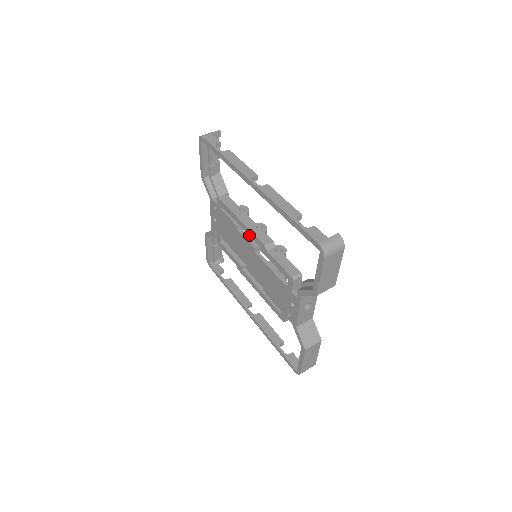
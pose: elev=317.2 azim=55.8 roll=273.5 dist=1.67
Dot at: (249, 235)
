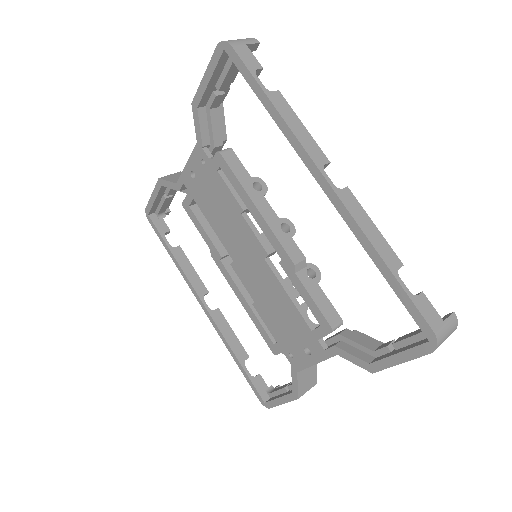
Dot at: (266, 235)
